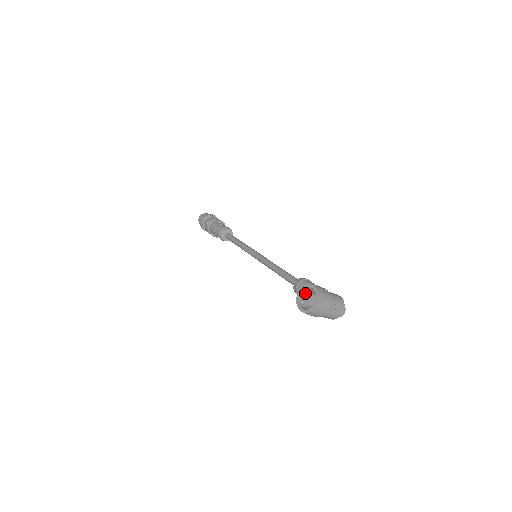
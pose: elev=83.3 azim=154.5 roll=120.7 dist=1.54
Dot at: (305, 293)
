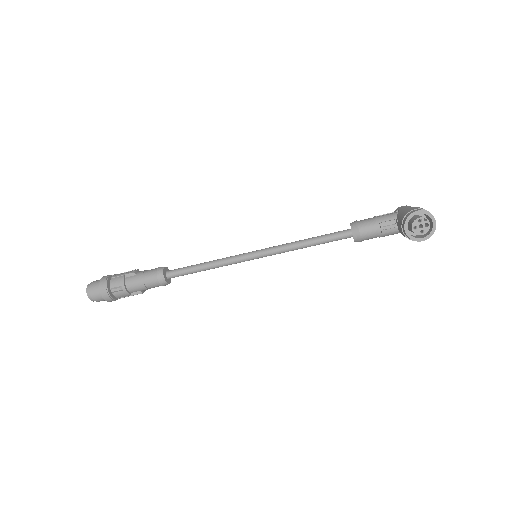
Dot at: (416, 223)
